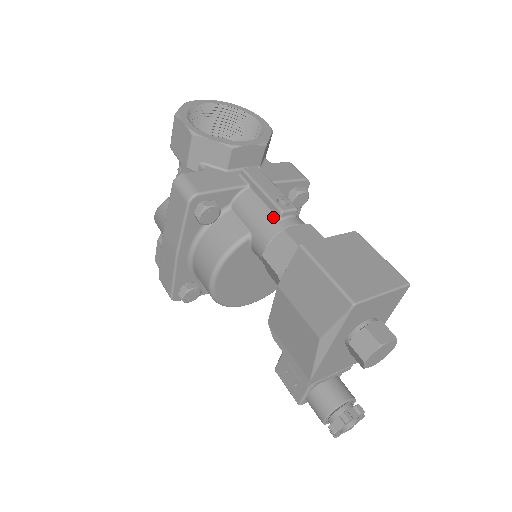
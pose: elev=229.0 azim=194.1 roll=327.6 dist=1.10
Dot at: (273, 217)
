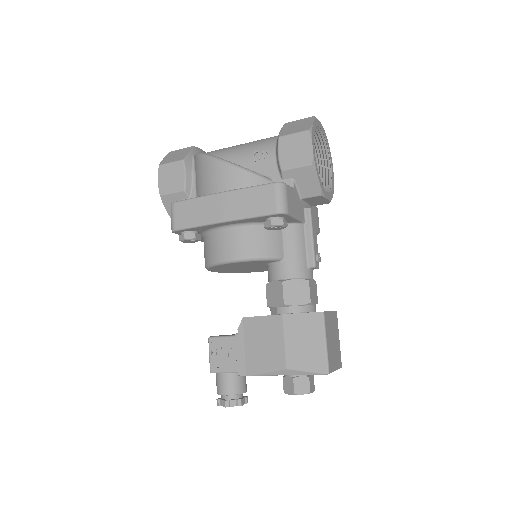
Dot at: (306, 263)
